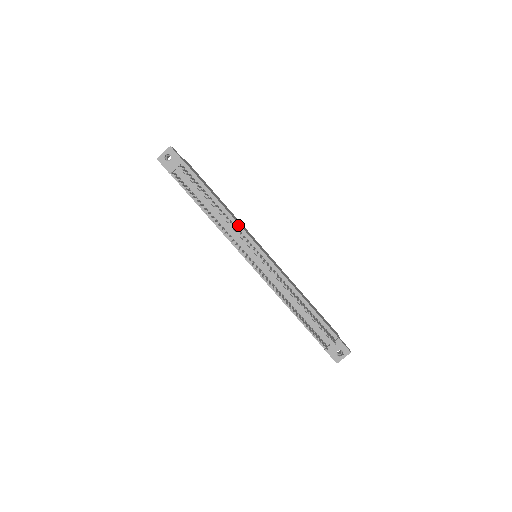
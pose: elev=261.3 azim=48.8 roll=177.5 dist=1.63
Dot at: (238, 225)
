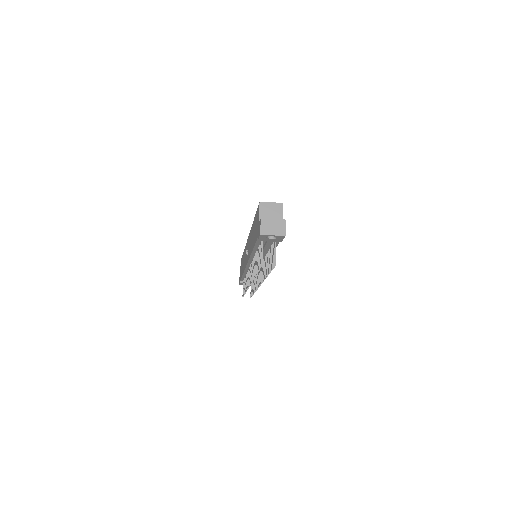
Dot at: occluded
